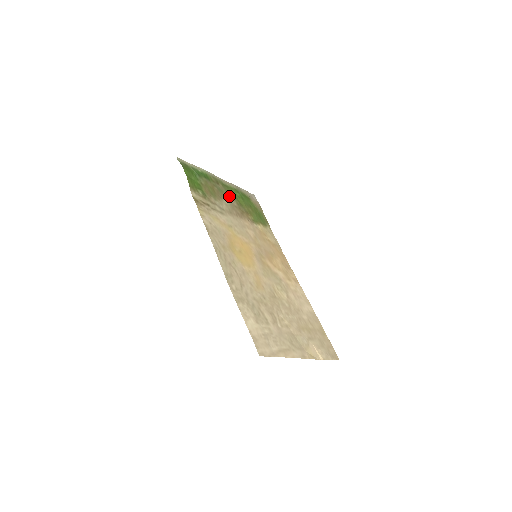
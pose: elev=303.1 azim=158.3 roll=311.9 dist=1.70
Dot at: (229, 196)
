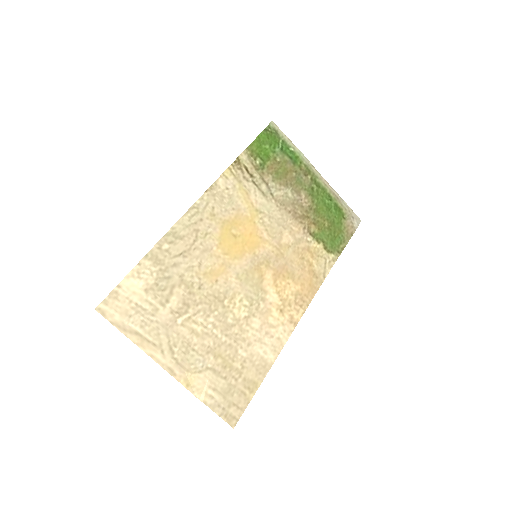
Dot at: (307, 193)
